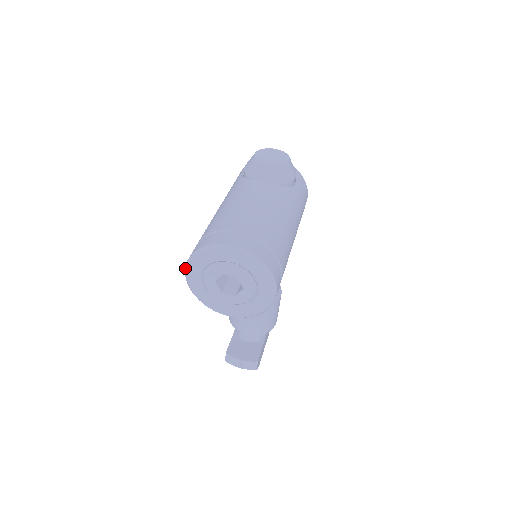
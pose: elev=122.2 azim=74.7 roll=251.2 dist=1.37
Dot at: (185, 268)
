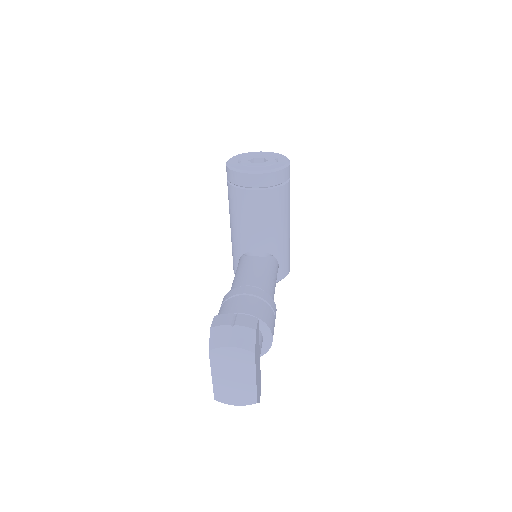
Dot at: (227, 161)
